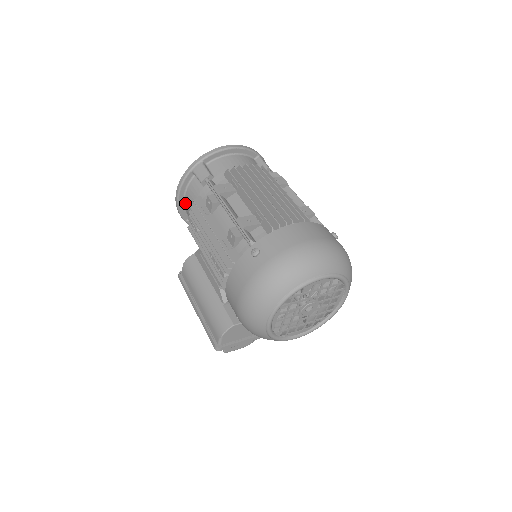
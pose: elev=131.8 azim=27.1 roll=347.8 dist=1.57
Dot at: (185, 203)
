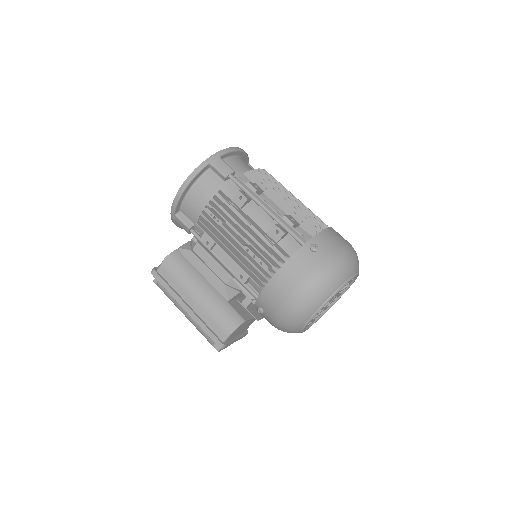
Dot at: (189, 195)
